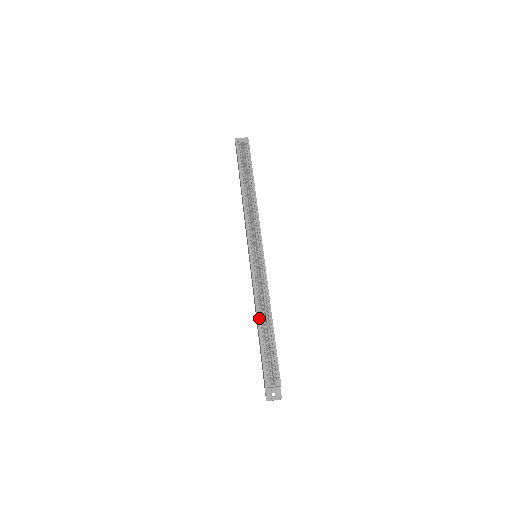
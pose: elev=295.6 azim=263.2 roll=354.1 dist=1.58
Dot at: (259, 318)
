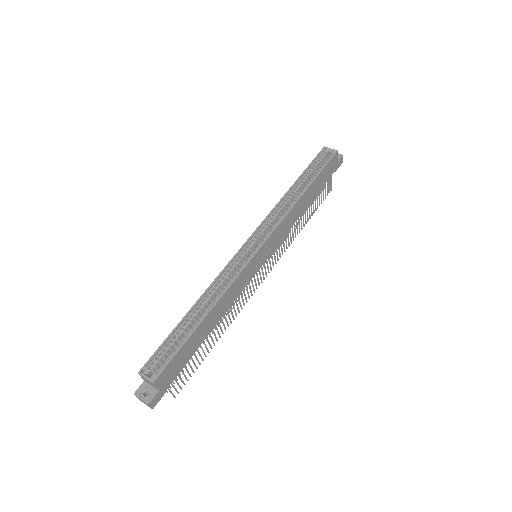
Dot at: (198, 305)
